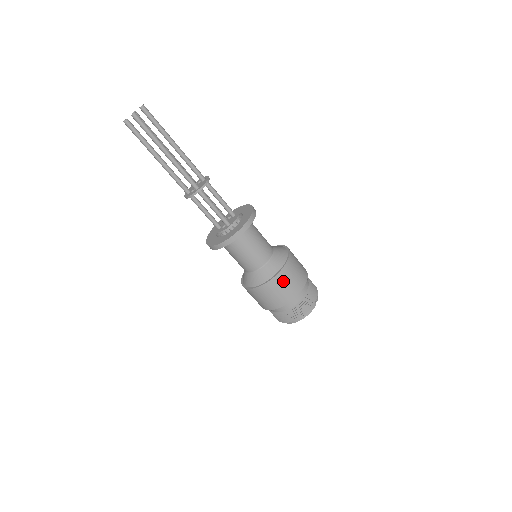
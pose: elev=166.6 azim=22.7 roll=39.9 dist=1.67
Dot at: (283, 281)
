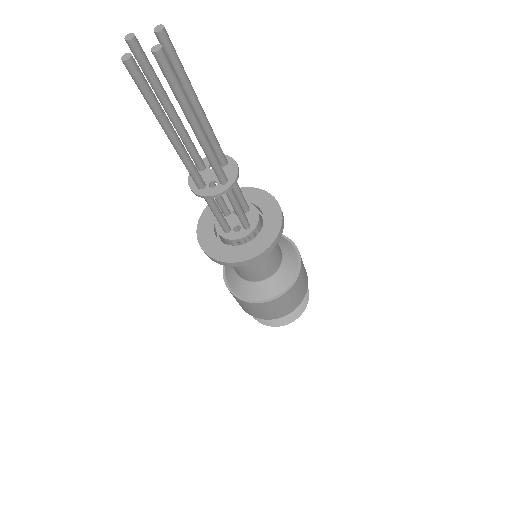
Dot at: (298, 287)
